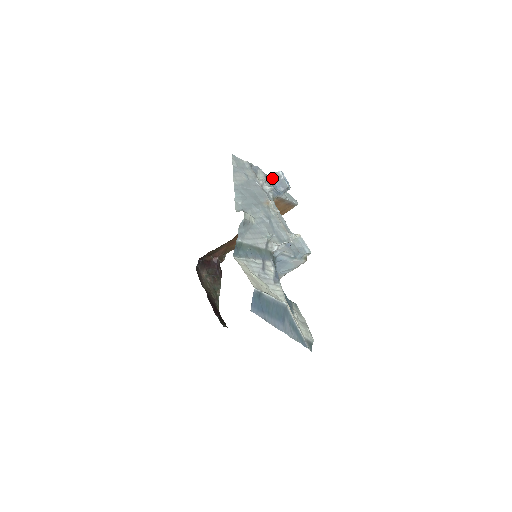
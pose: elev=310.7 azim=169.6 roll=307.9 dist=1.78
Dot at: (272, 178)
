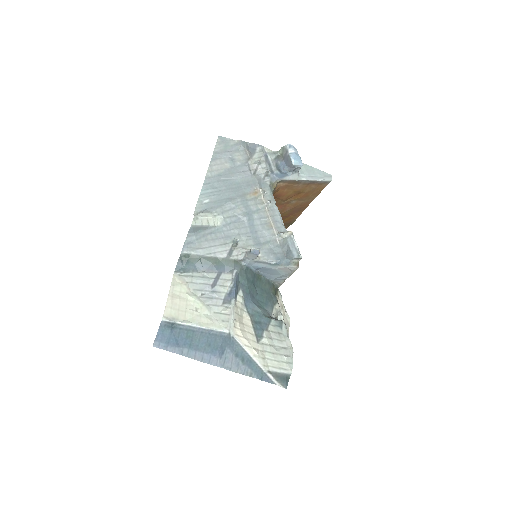
Dot at: (280, 155)
